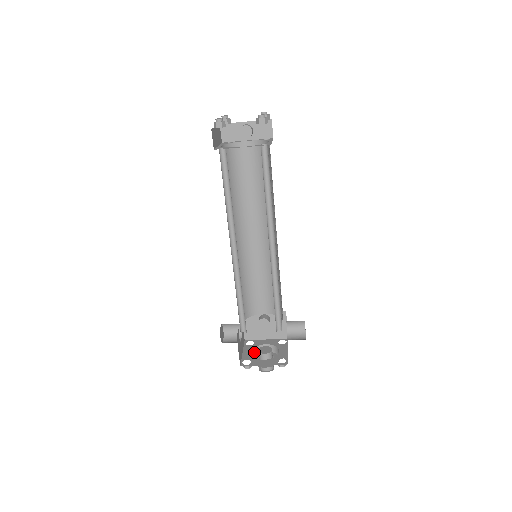
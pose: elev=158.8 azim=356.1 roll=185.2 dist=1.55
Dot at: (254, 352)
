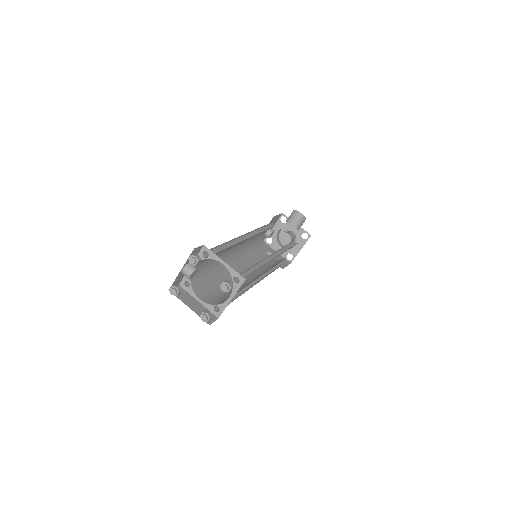
Dot at: (278, 242)
